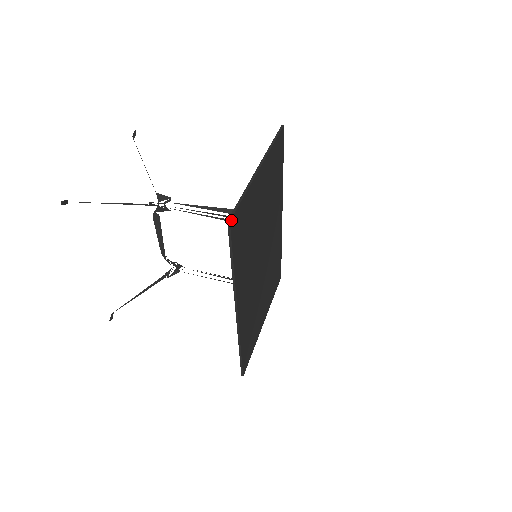
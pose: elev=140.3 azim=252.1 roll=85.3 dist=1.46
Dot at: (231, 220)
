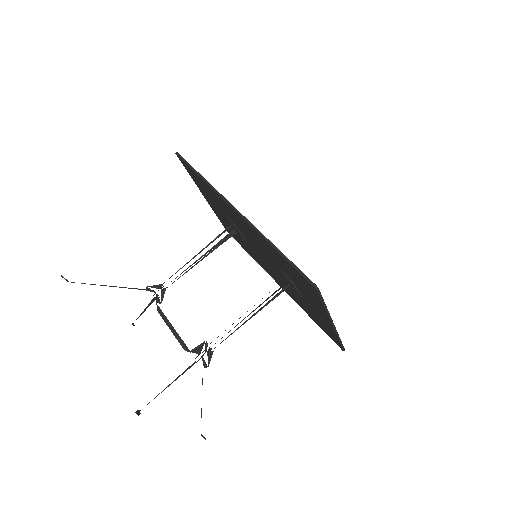
Dot at: (344, 349)
